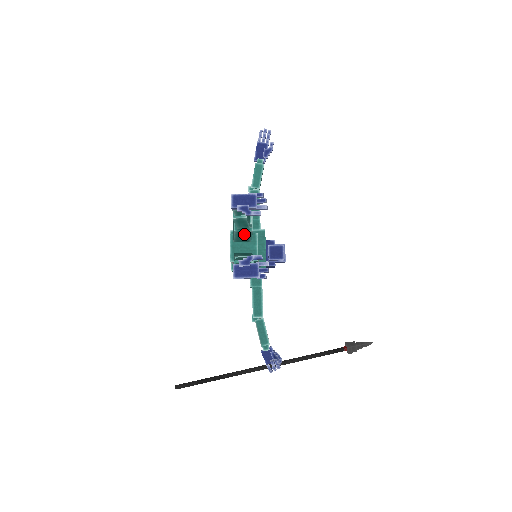
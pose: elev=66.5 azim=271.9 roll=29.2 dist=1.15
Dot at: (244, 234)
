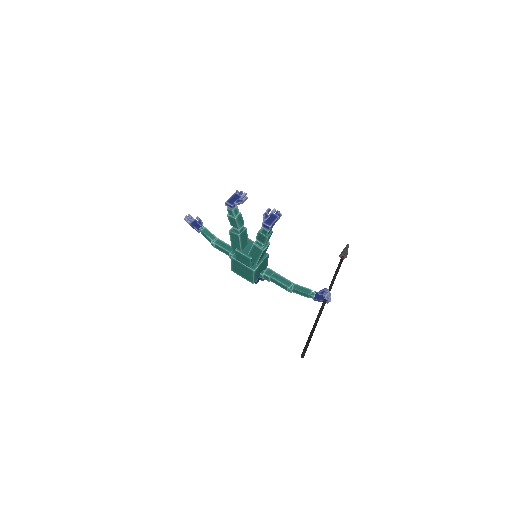
Dot at: (243, 235)
